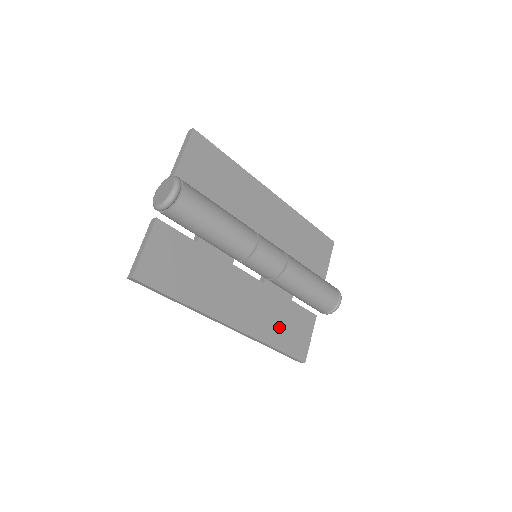
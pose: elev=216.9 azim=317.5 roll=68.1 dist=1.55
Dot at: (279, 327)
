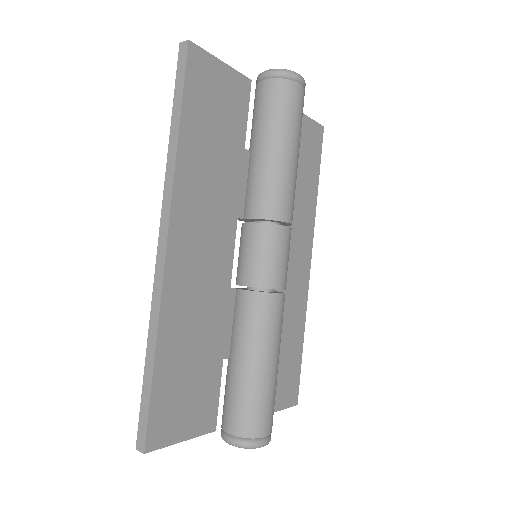
Dot at: (185, 351)
